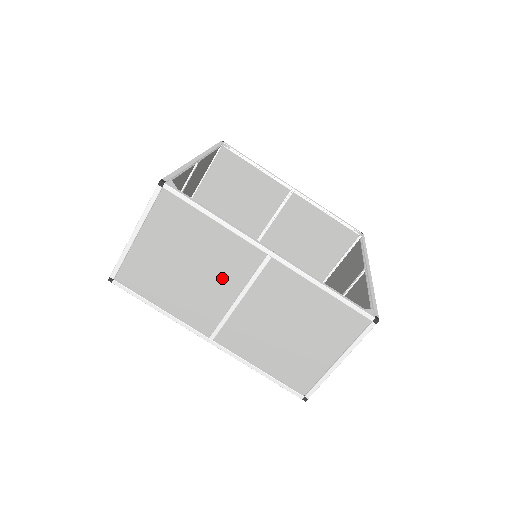
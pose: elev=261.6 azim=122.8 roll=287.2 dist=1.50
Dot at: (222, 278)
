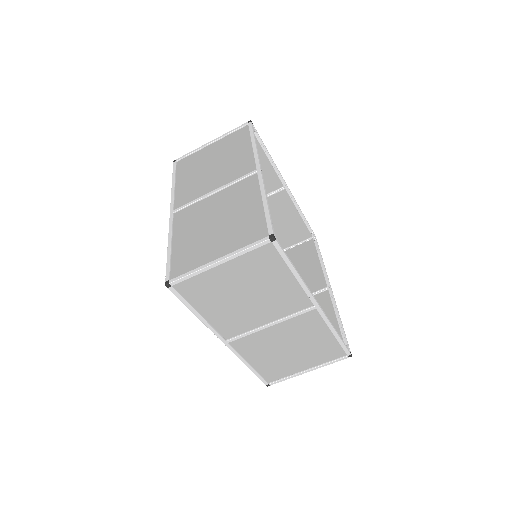
Dot at: (268, 309)
